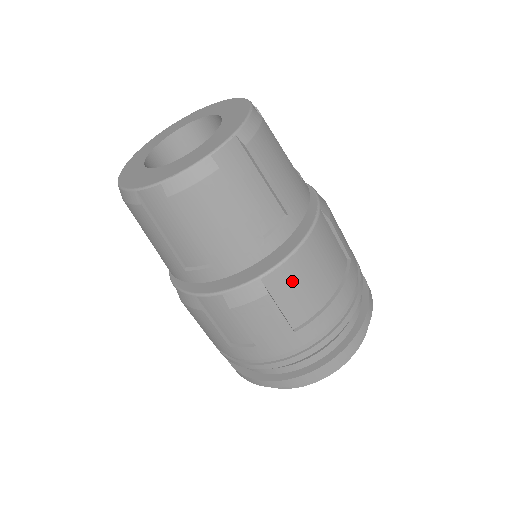
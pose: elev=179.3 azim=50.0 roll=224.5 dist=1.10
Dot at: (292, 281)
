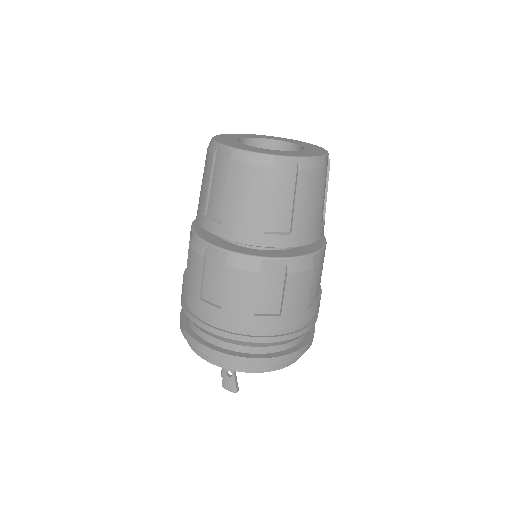
Dot at: (319, 267)
